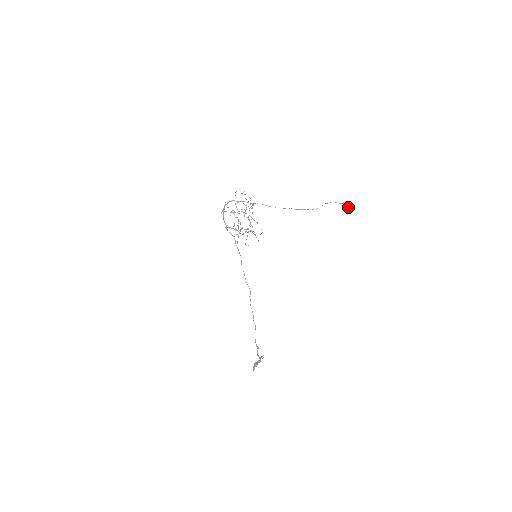
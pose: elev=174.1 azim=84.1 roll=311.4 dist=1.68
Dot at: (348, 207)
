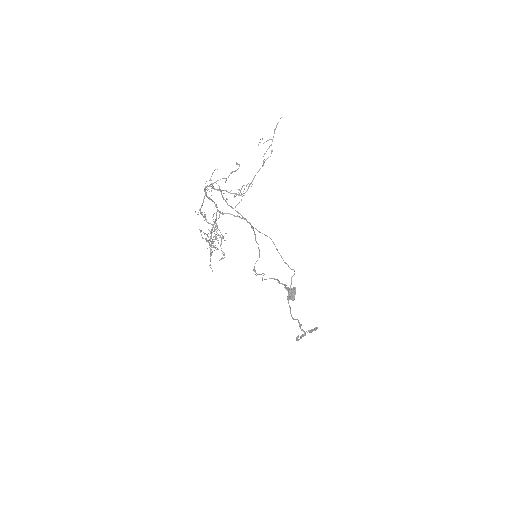
Dot at: (290, 299)
